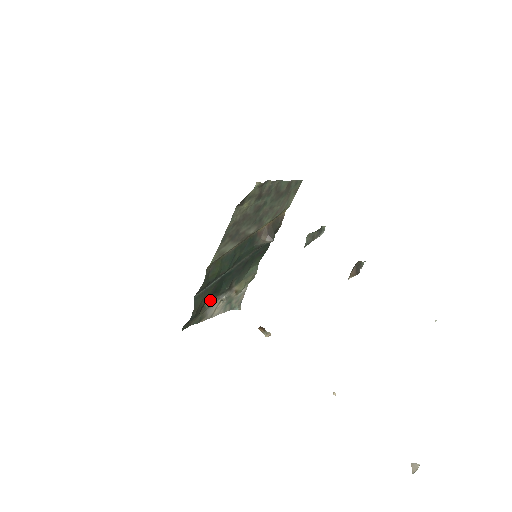
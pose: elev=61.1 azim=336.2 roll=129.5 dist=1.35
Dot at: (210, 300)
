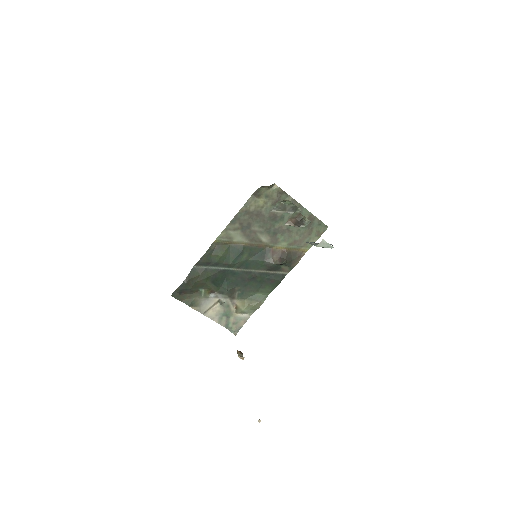
Dot at: (208, 290)
